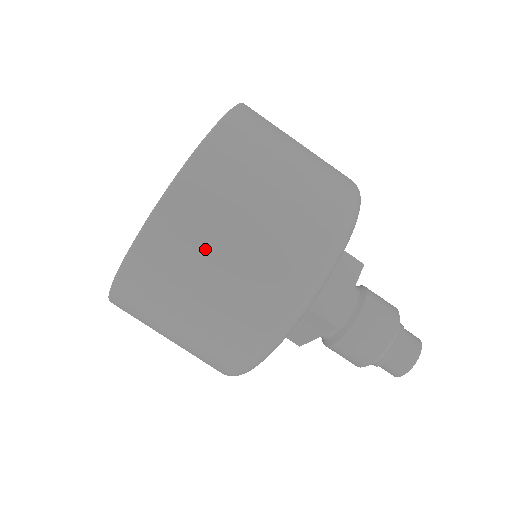
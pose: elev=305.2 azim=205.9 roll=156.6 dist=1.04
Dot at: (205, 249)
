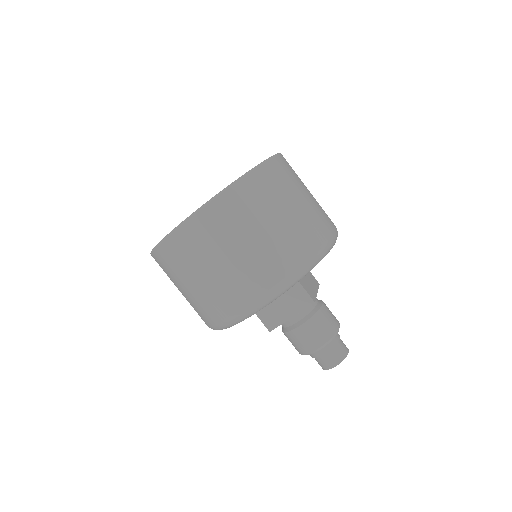
Dot at: (276, 201)
